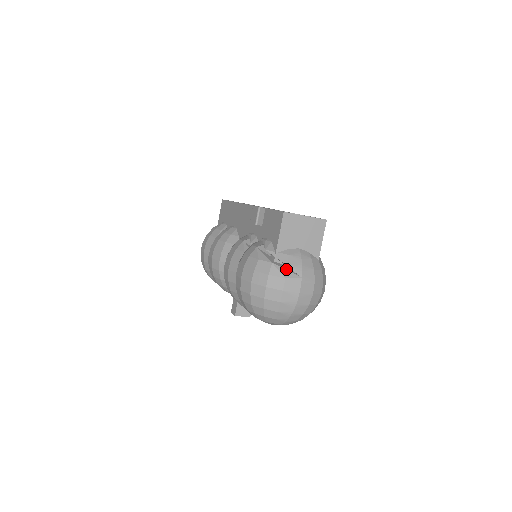
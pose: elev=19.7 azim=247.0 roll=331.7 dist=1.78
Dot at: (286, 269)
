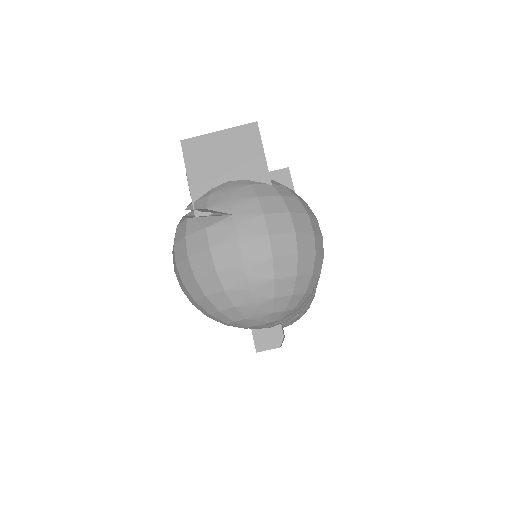
Dot at: (209, 216)
